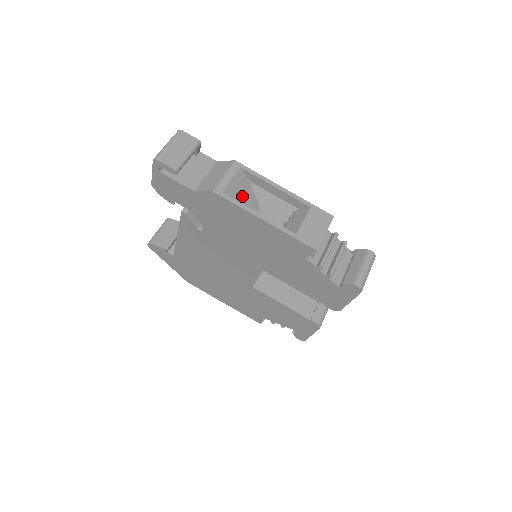
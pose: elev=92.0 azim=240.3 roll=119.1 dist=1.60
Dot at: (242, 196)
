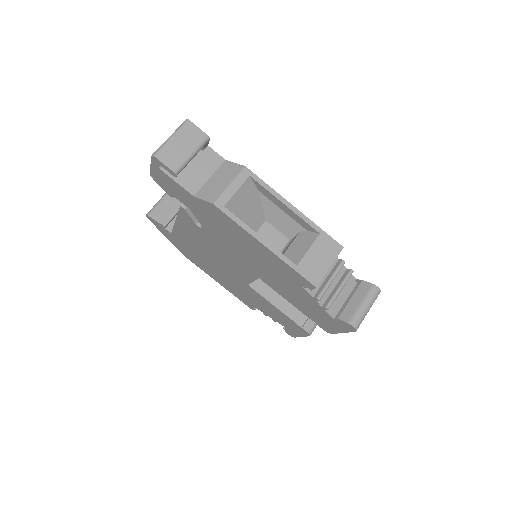
Dot at: (246, 208)
